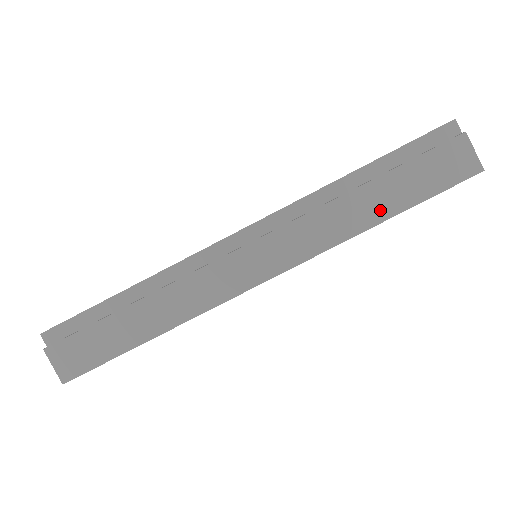
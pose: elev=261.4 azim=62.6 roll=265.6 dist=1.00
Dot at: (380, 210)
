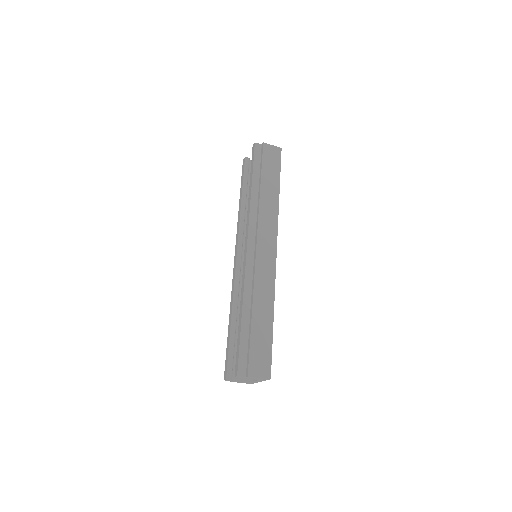
Dot at: (274, 189)
